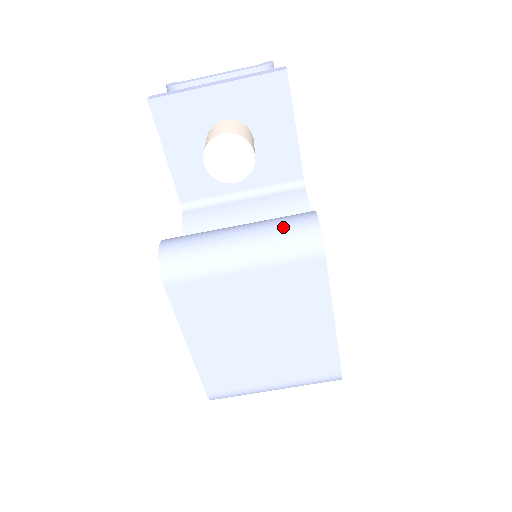
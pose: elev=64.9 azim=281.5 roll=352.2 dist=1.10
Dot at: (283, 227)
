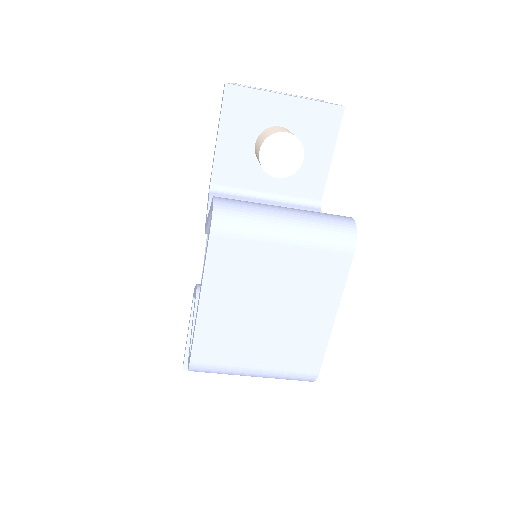
Dot at: (326, 218)
